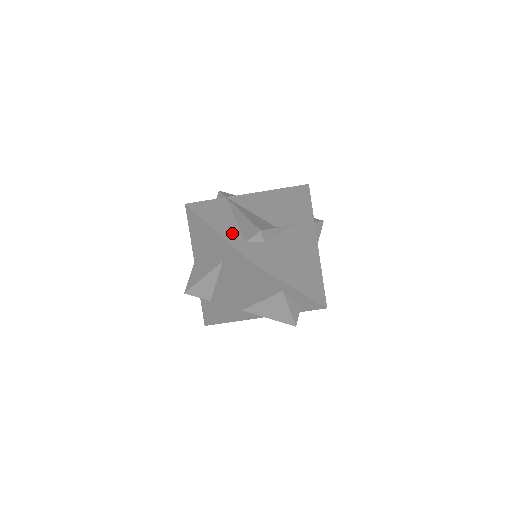
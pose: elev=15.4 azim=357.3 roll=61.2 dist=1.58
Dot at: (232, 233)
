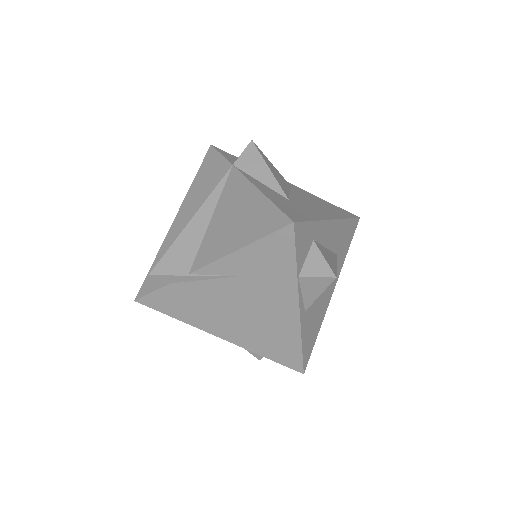
Dot at: (171, 240)
